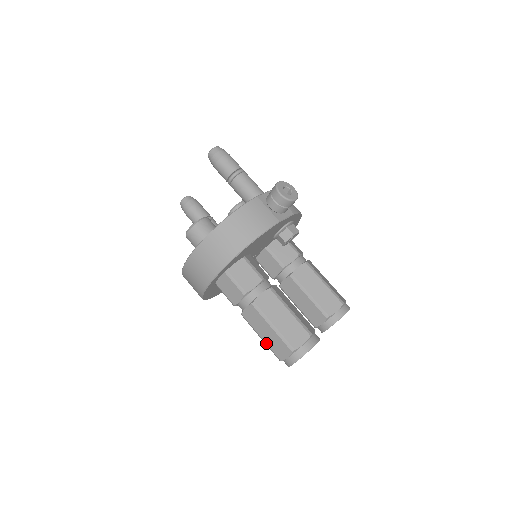
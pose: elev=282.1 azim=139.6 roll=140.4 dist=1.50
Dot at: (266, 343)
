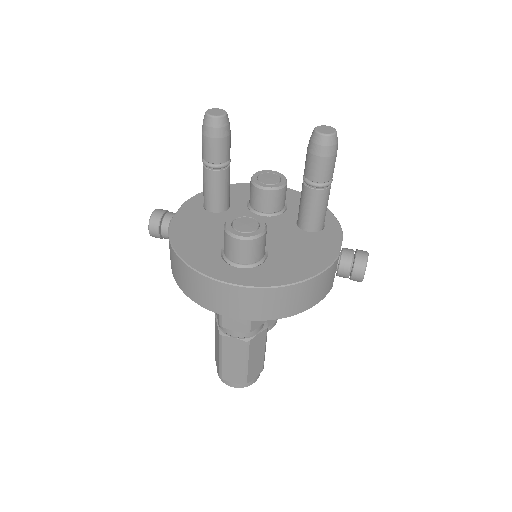
Dot at: (222, 364)
